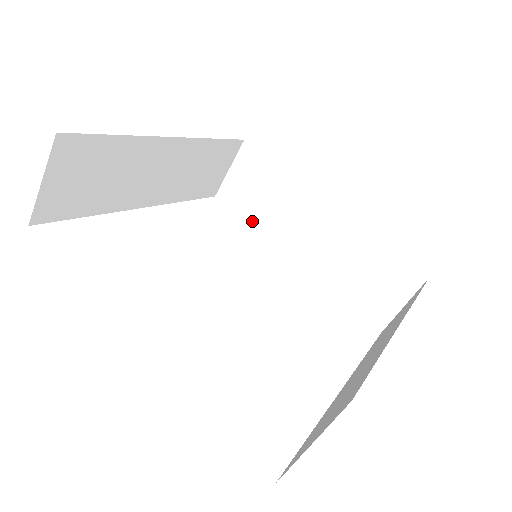
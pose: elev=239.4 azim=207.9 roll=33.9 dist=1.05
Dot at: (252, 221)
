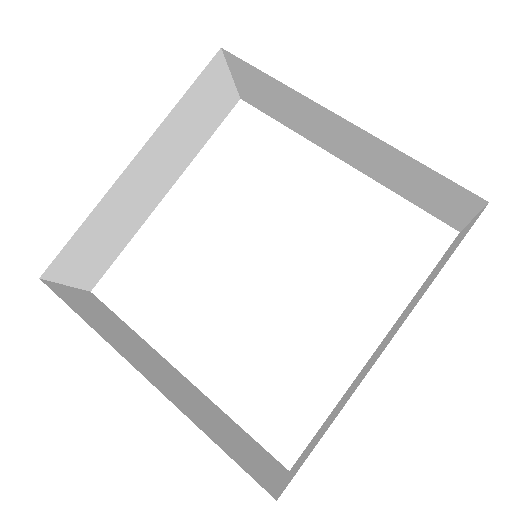
Dot at: (285, 123)
